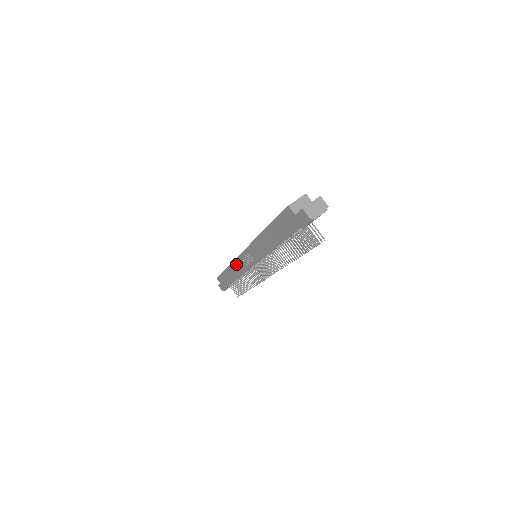
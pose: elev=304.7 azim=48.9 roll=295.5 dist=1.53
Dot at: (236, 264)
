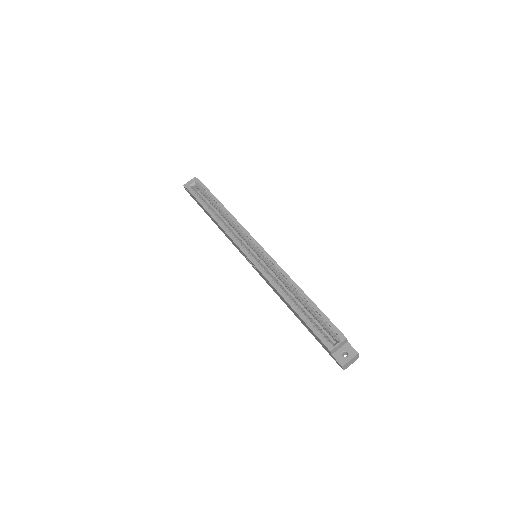
Dot at: (228, 236)
